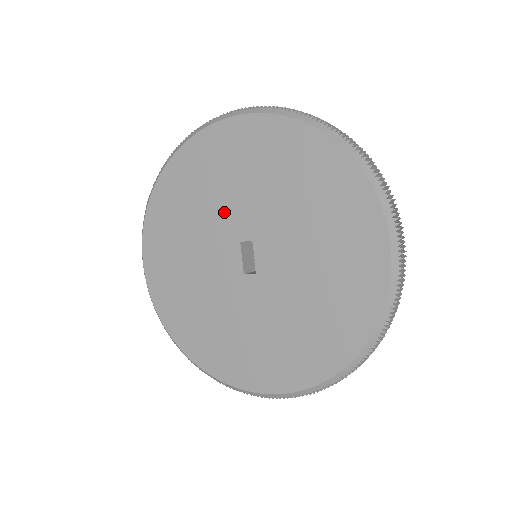
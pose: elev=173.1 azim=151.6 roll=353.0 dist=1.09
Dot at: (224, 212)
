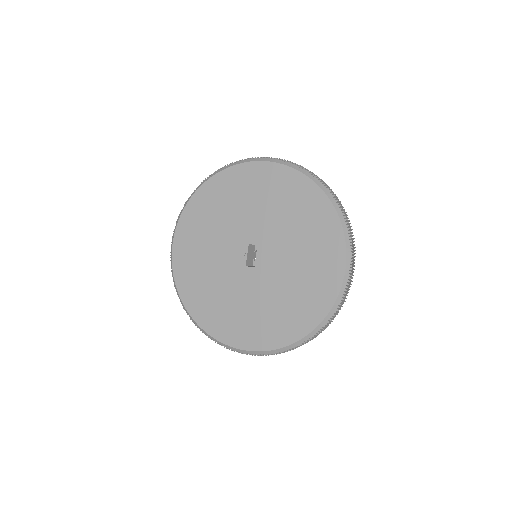
Dot at: (242, 222)
